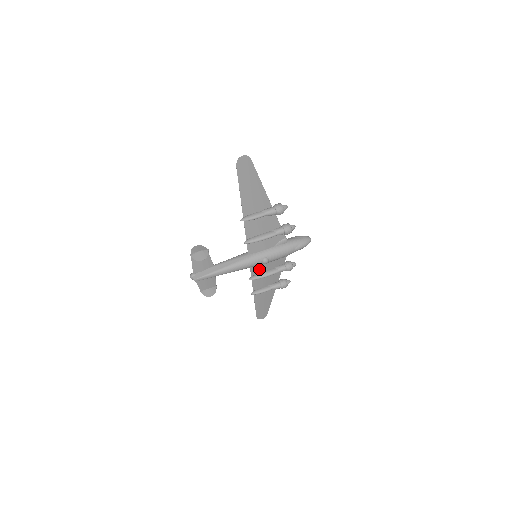
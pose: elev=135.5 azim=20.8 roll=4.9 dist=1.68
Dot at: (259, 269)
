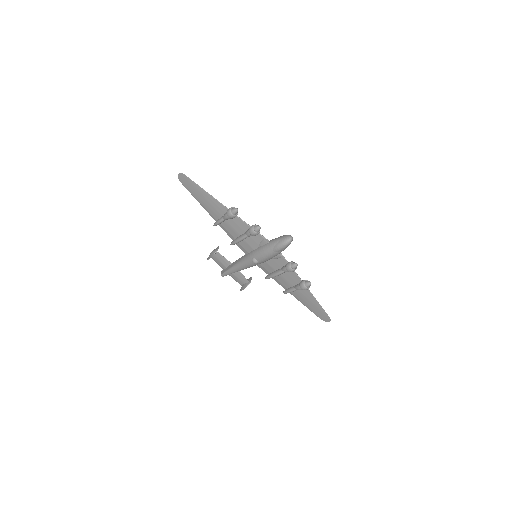
Dot at: (267, 268)
